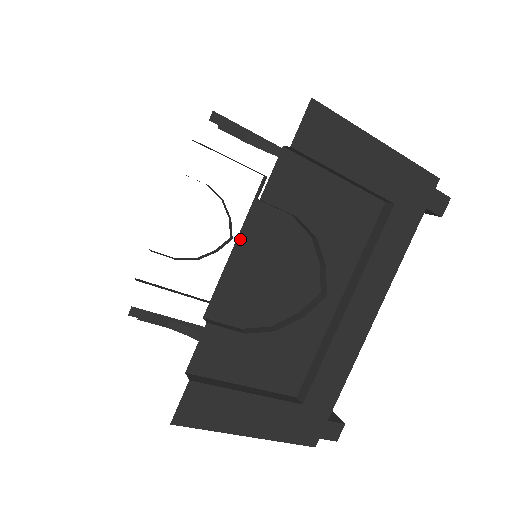
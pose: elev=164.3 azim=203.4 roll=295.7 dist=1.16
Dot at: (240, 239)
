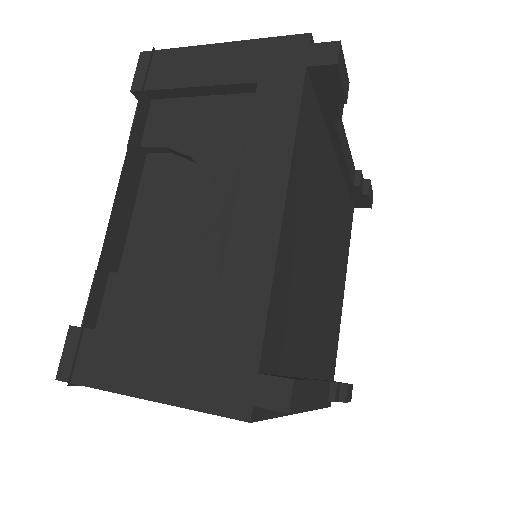
Dot at: occluded
